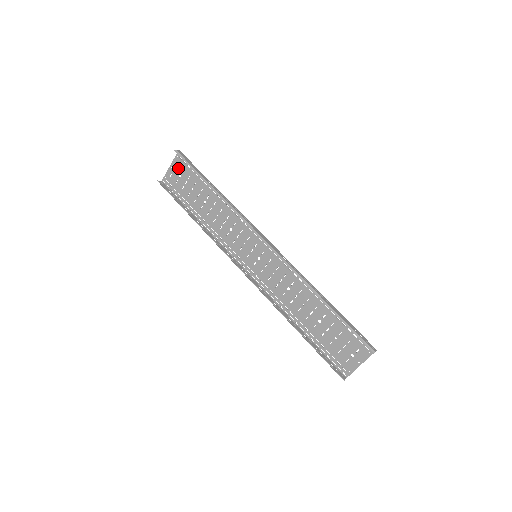
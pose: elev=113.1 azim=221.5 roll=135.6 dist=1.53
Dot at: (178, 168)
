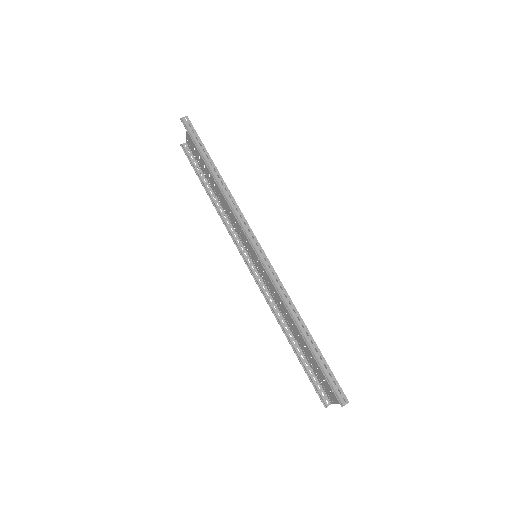
Dot at: occluded
